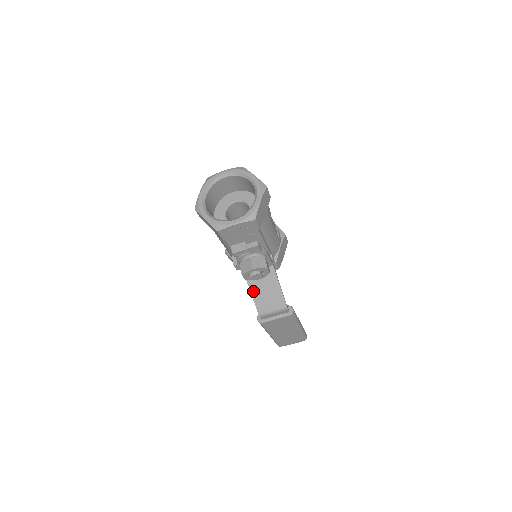
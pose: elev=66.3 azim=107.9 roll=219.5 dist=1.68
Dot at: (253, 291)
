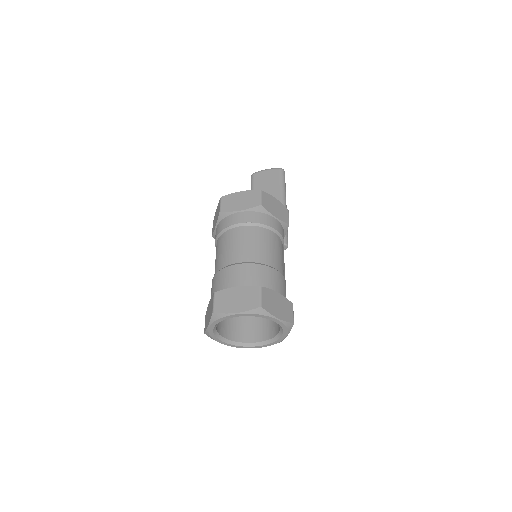
Dot at: occluded
